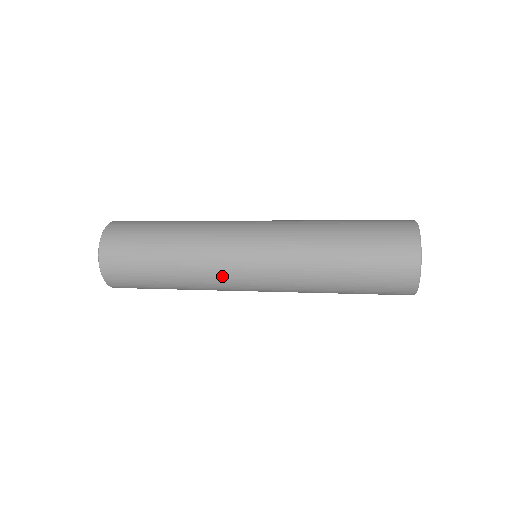
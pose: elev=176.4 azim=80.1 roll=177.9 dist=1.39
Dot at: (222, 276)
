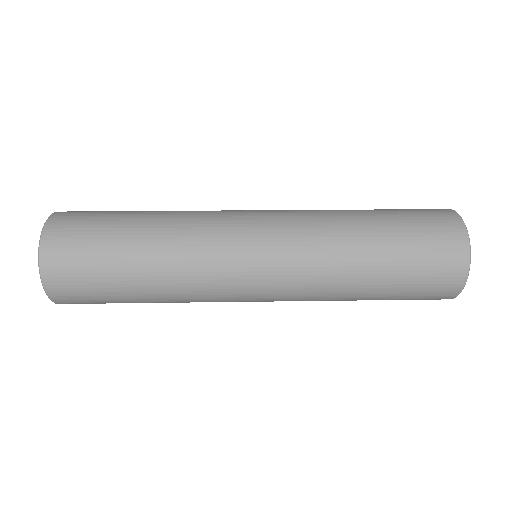
Dot at: occluded
